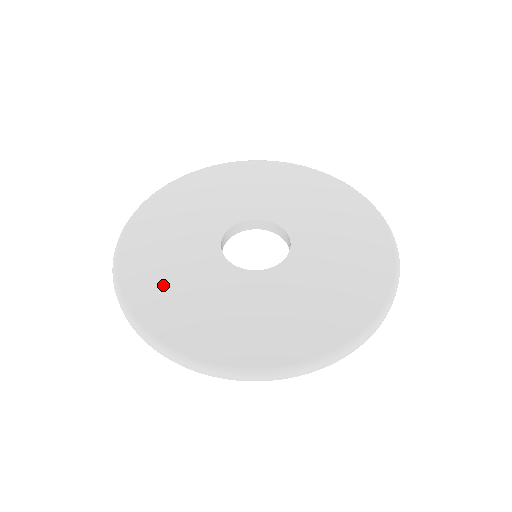
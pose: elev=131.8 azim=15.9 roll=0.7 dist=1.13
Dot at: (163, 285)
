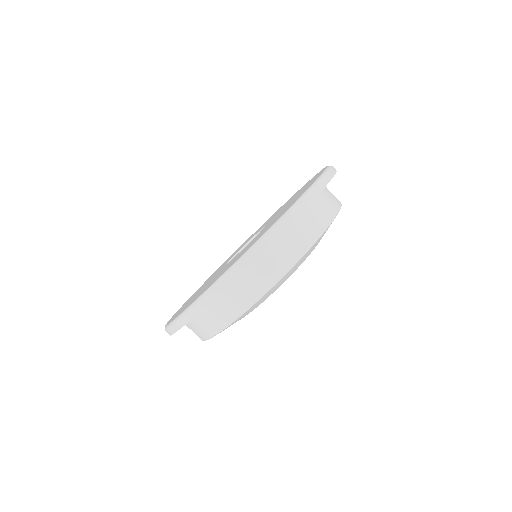
Dot at: occluded
